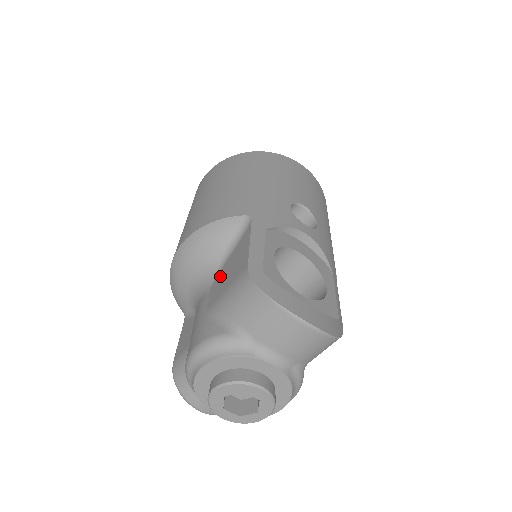
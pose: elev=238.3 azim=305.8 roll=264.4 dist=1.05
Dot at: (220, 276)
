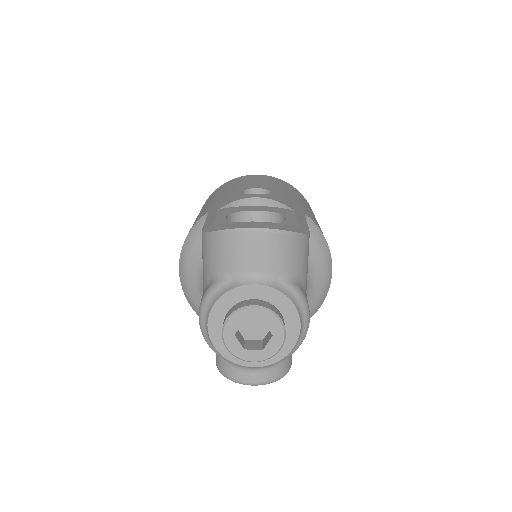
Dot at: occluded
